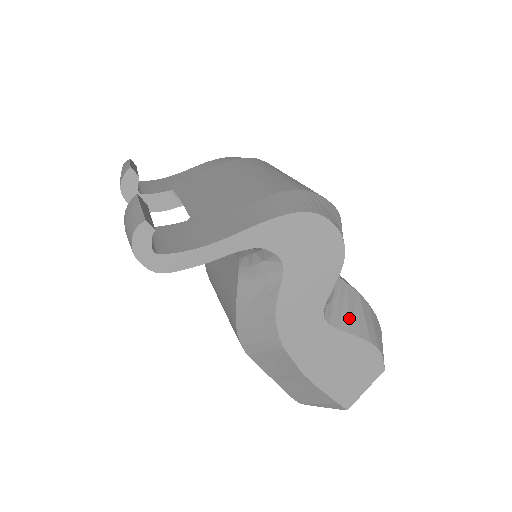
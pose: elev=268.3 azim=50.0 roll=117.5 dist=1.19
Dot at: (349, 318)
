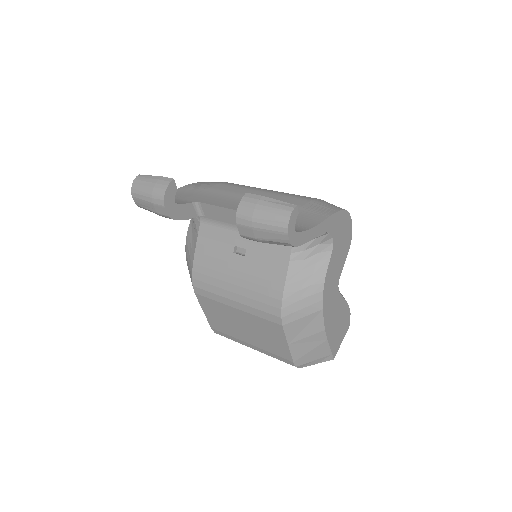
Dot at: occluded
